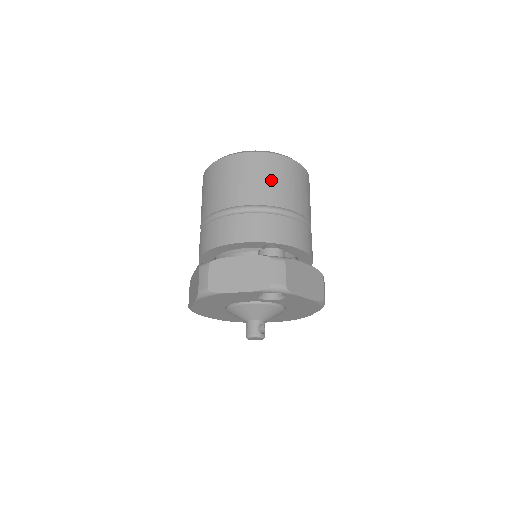
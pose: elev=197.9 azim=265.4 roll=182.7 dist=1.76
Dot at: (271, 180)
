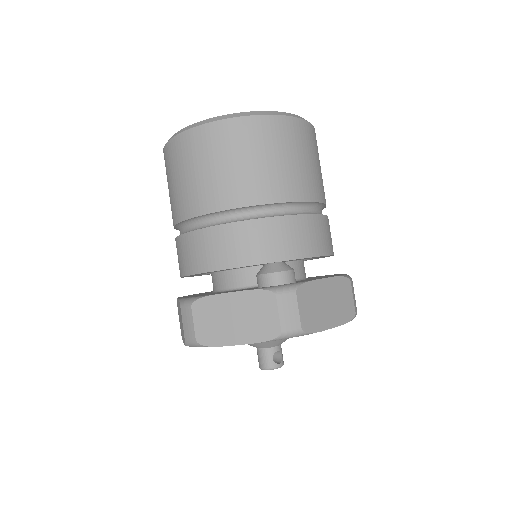
Dot at: (258, 162)
